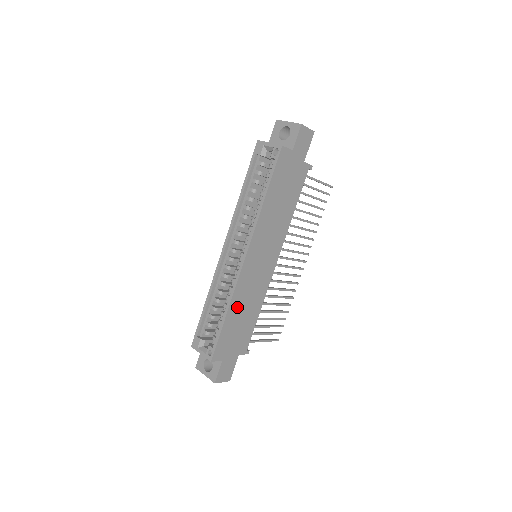
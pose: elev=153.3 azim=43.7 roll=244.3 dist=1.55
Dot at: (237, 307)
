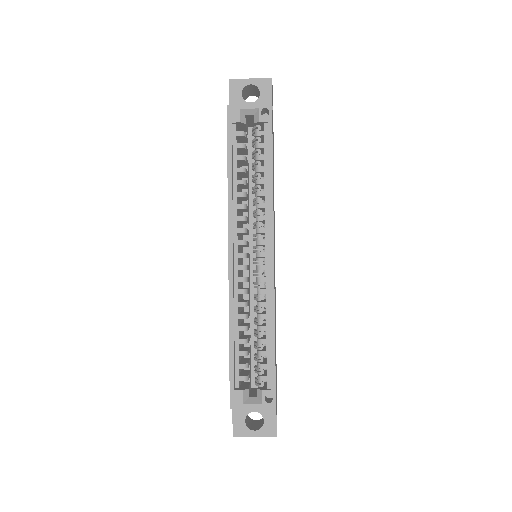
Dot at: occluded
